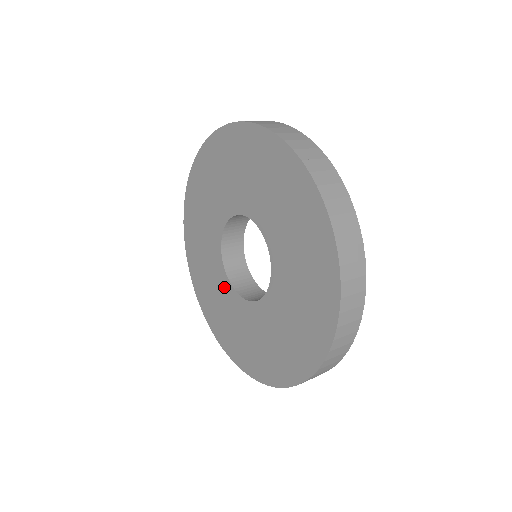
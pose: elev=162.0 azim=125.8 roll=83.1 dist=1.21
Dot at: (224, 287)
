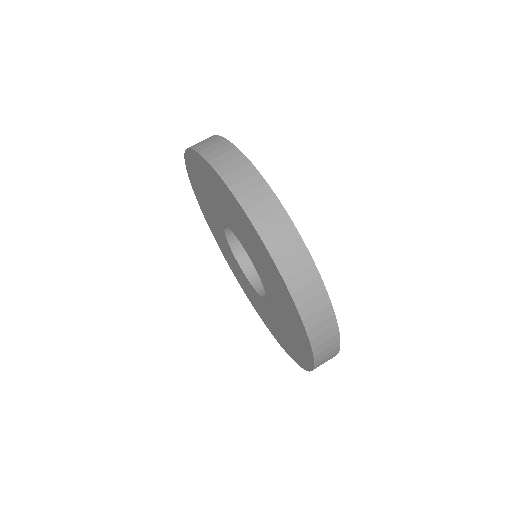
Dot at: (233, 258)
